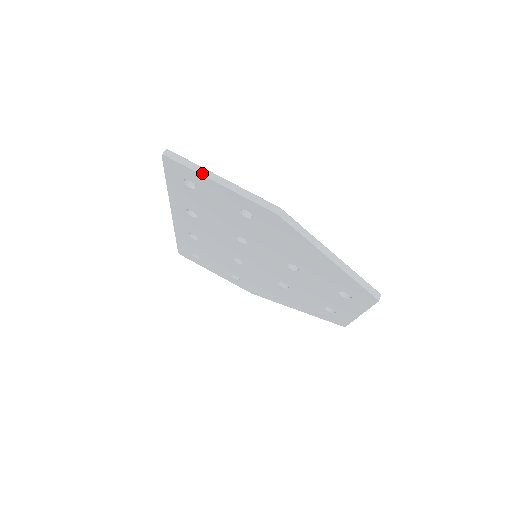
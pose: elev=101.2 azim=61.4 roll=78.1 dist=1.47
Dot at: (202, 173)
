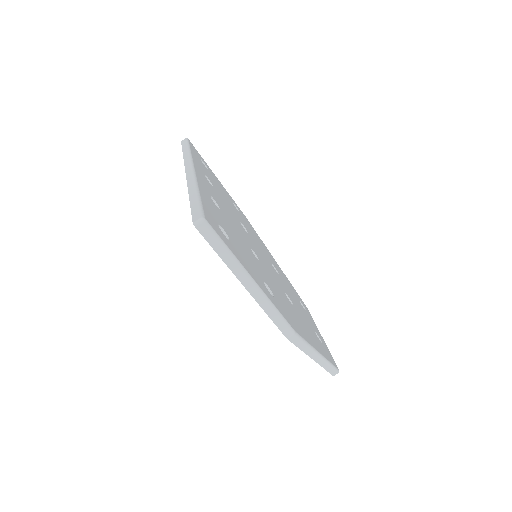
Dot at: (232, 268)
